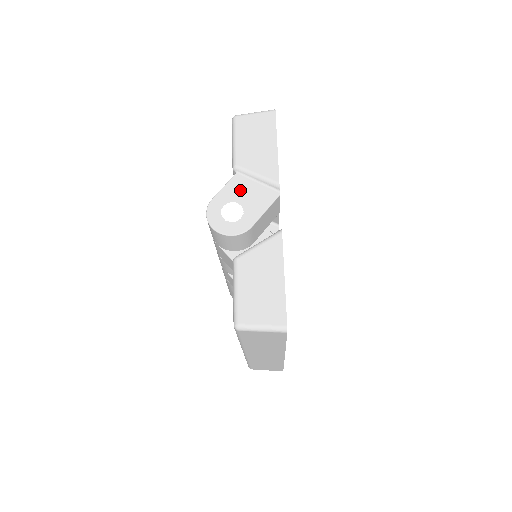
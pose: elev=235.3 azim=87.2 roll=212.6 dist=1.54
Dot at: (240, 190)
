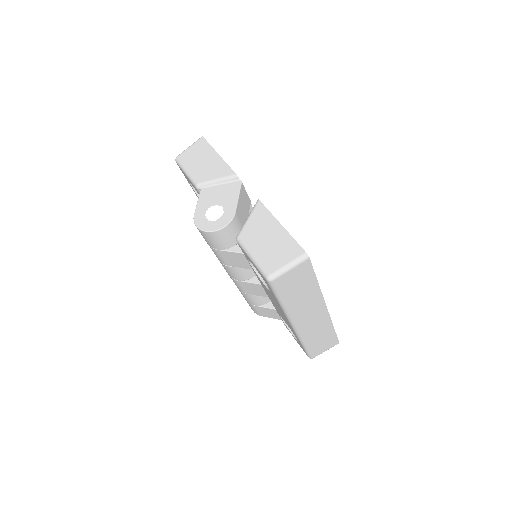
Dot at: (211, 197)
